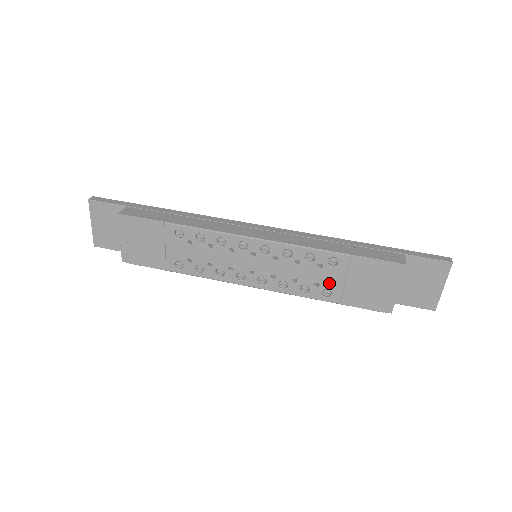
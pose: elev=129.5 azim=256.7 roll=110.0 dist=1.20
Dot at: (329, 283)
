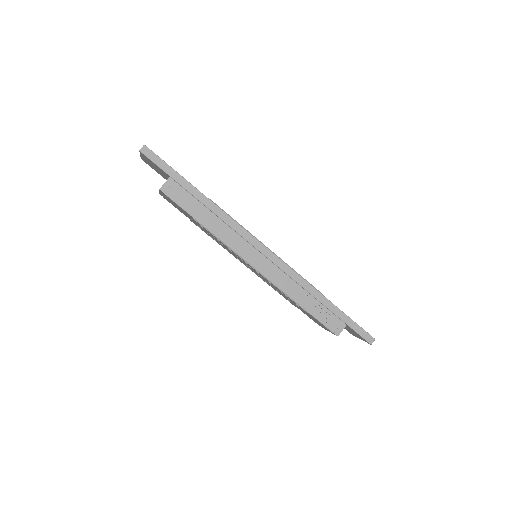
Dot at: occluded
